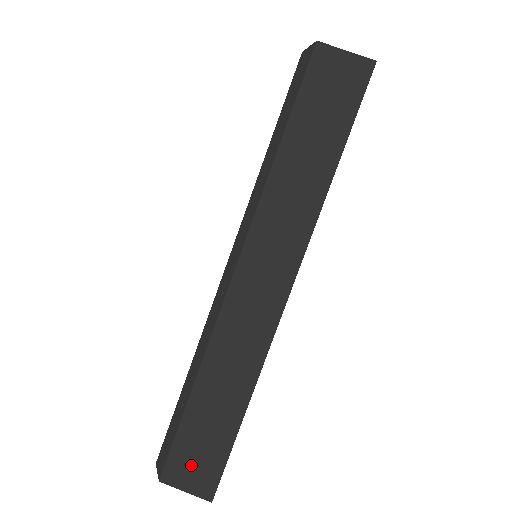
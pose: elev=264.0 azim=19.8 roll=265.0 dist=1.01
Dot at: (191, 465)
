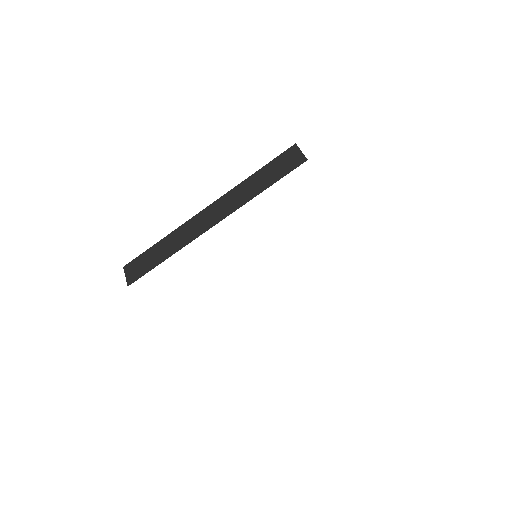
Dot at: (135, 268)
